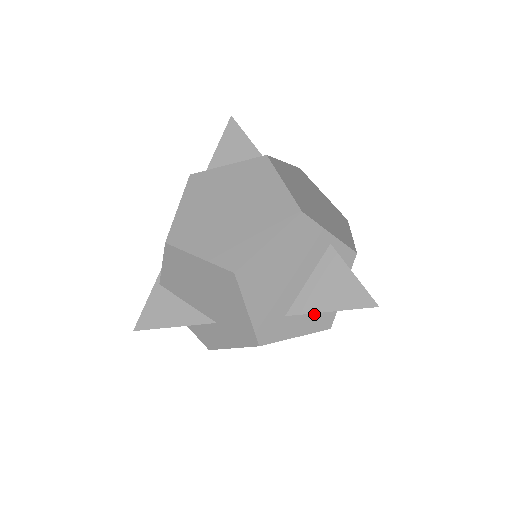
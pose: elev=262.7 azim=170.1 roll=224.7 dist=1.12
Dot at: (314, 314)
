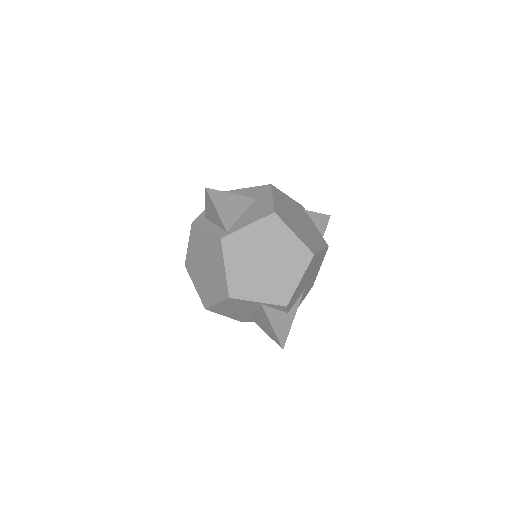
Dot at: occluded
